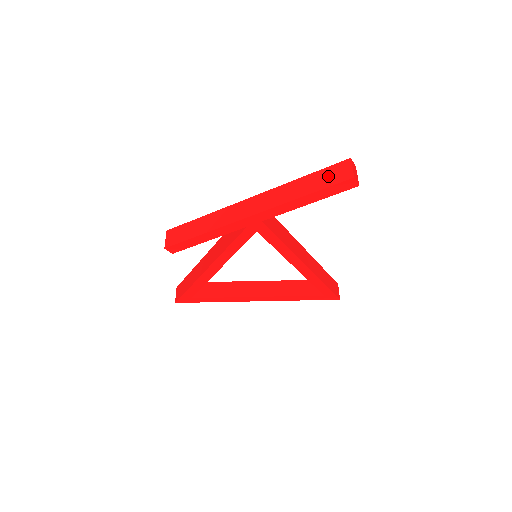
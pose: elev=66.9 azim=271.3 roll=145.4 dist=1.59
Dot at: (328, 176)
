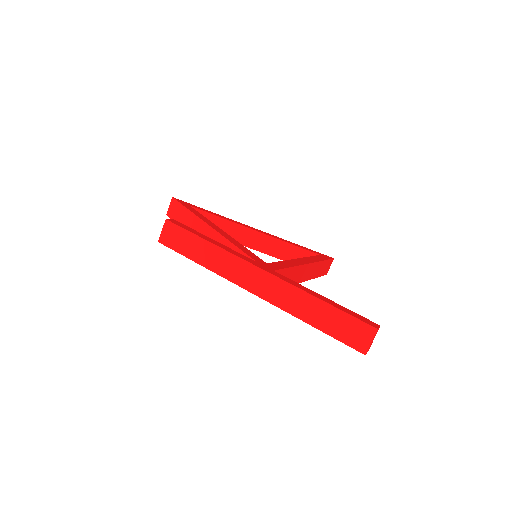
Dot at: (345, 327)
